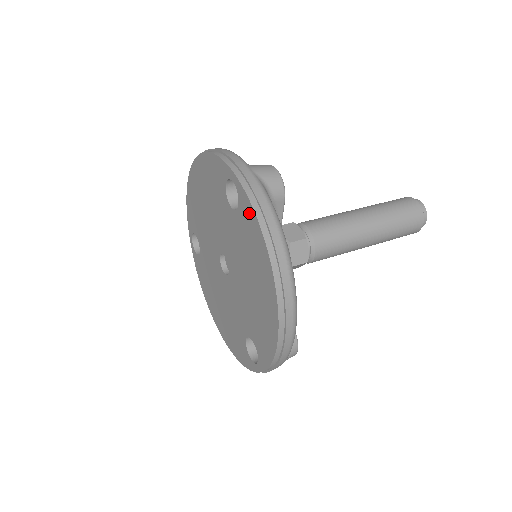
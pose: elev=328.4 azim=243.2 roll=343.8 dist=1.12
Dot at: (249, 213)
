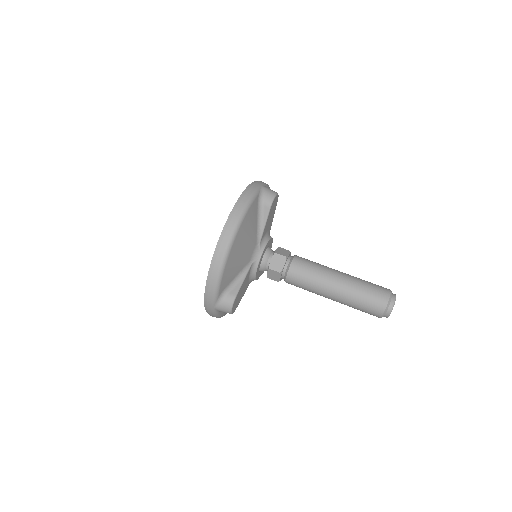
Dot at: occluded
